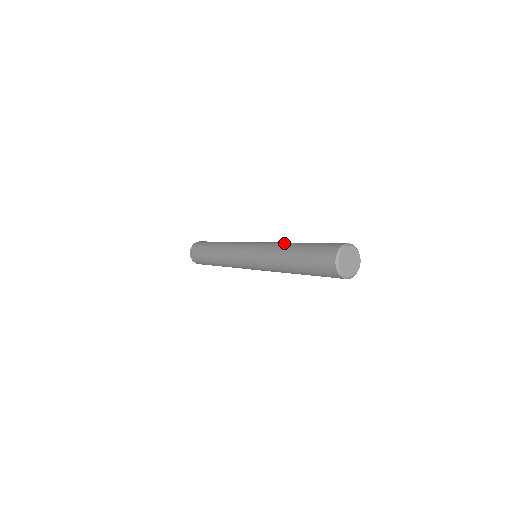
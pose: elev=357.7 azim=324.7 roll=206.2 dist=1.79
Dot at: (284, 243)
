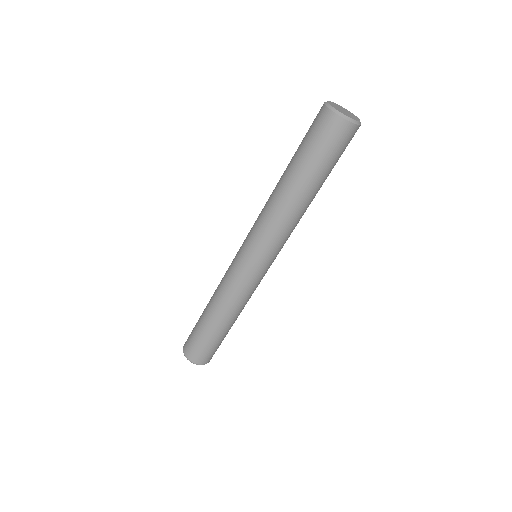
Dot at: occluded
